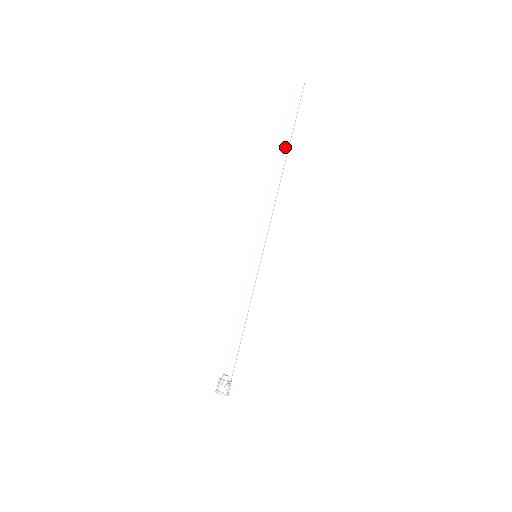
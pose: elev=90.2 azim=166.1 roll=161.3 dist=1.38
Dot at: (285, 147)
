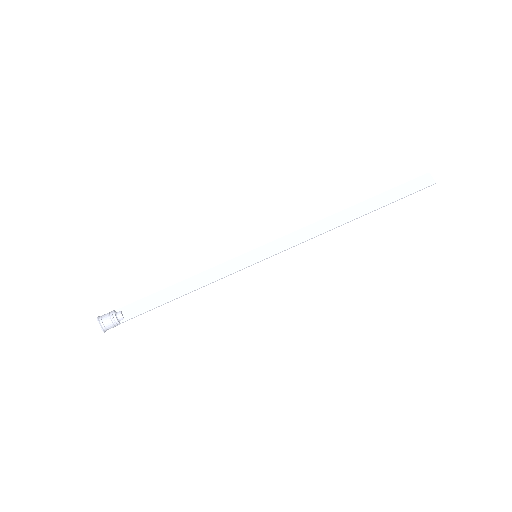
Dot at: (371, 208)
